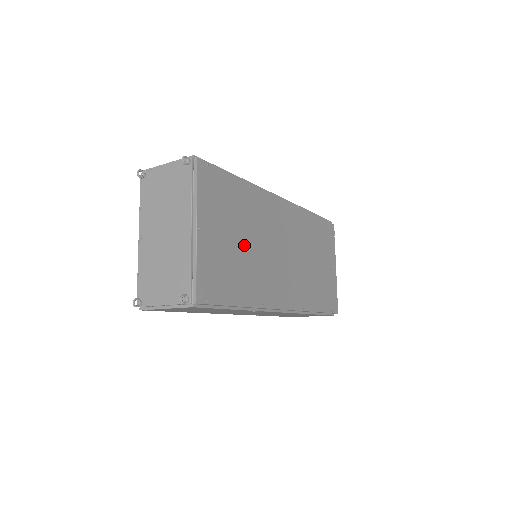
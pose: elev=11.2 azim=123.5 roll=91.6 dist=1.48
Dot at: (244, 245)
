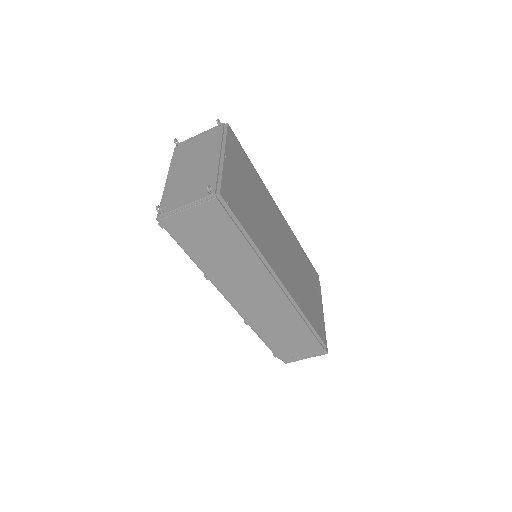
Dot at: (255, 205)
